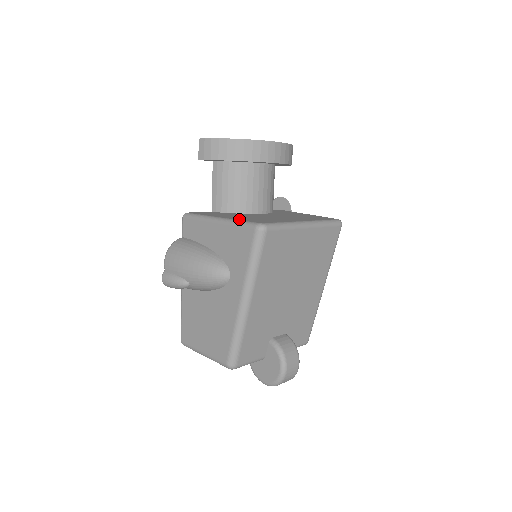
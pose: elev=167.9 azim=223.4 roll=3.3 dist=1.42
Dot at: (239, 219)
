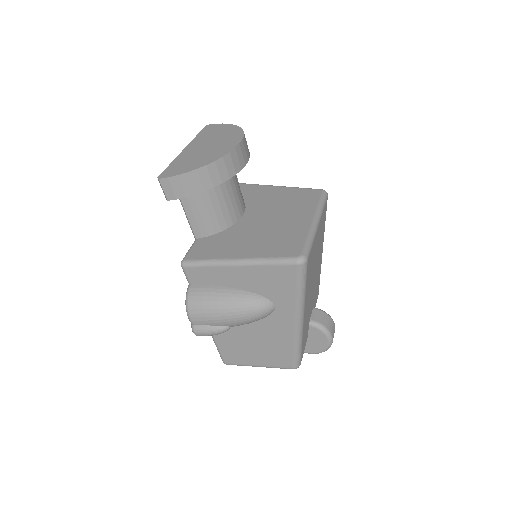
Dot at: (264, 255)
